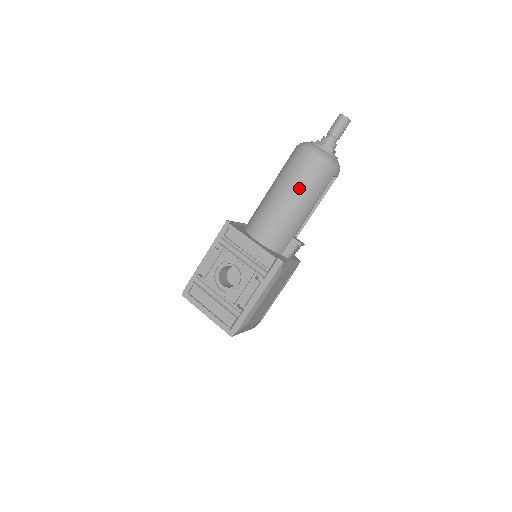
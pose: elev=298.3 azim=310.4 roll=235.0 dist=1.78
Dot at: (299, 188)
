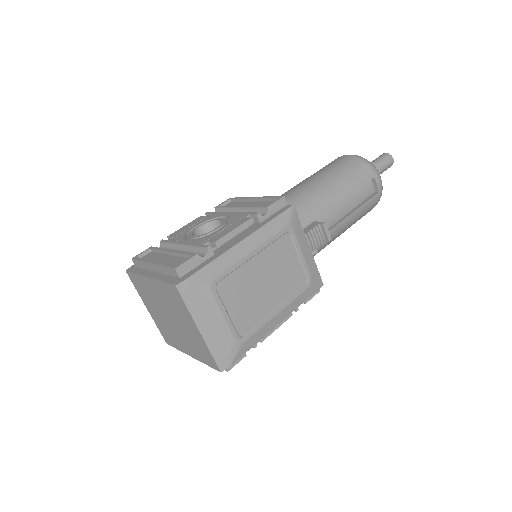
Dot at: (328, 172)
